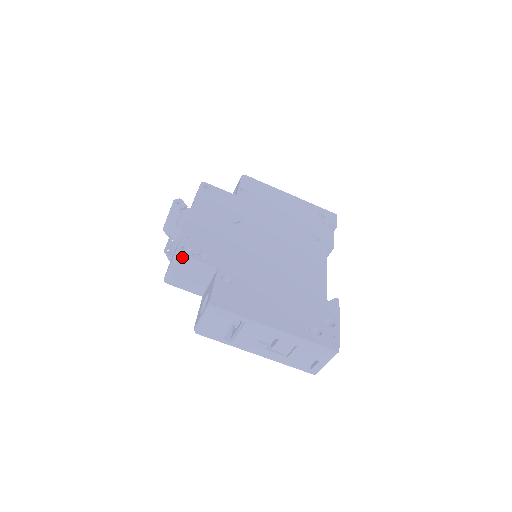
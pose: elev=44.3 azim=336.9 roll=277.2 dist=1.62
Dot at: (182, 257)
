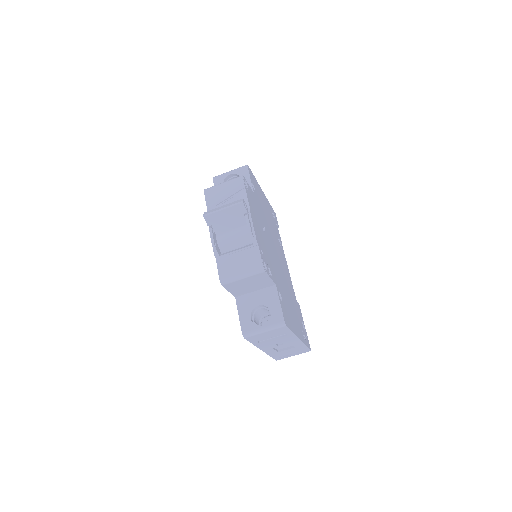
Dot at: (263, 273)
